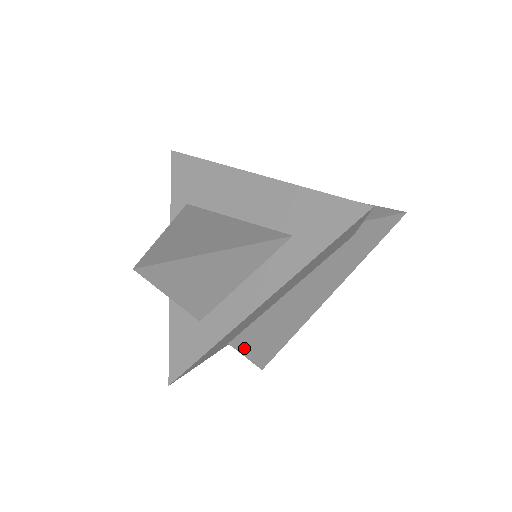
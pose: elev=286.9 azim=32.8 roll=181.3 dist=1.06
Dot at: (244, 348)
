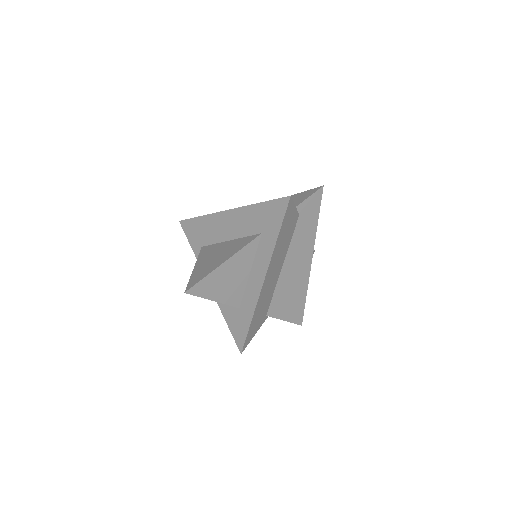
Dot at: (279, 315)
